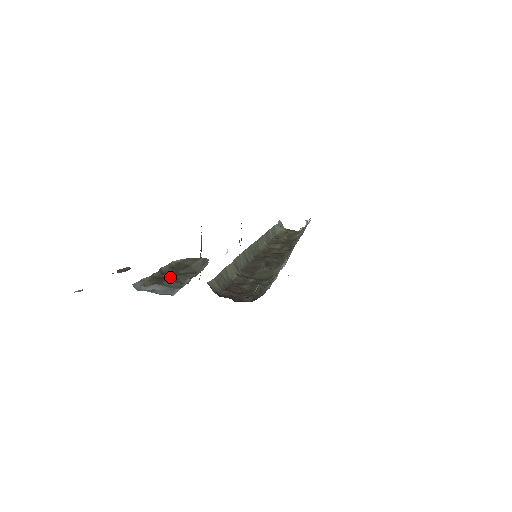
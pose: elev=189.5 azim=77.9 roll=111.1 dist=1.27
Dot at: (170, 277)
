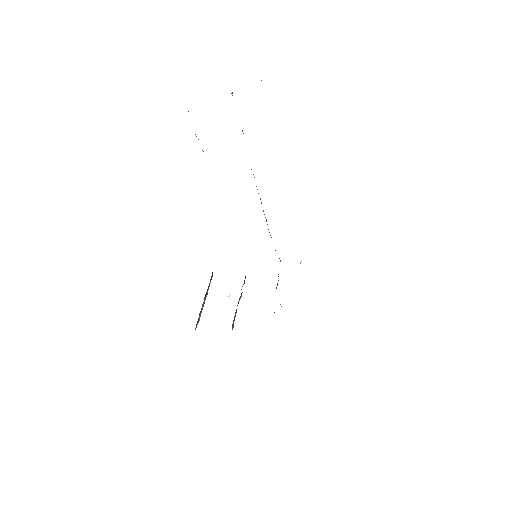
Dot at: occluded
